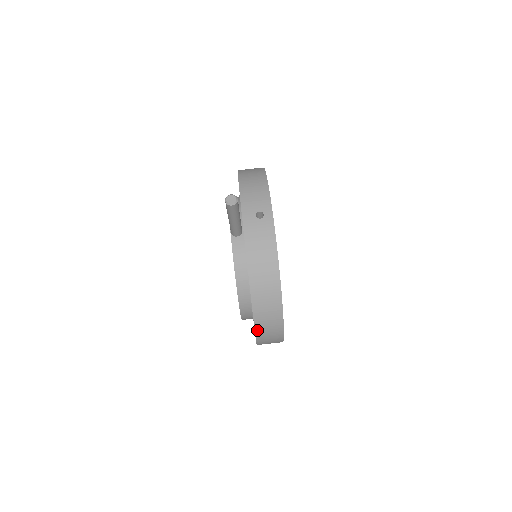
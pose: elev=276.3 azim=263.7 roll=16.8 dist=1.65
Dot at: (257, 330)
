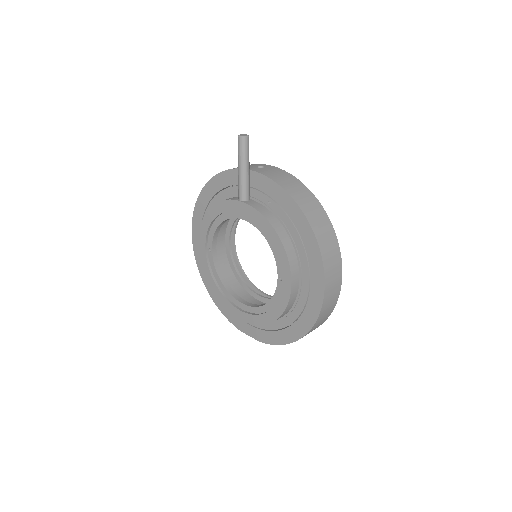
Dot at: (323, 256)
